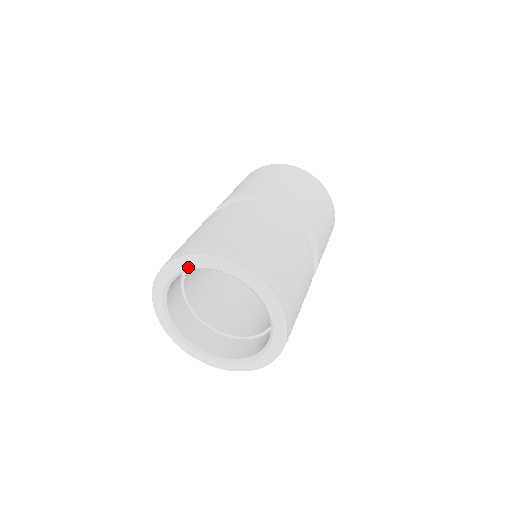
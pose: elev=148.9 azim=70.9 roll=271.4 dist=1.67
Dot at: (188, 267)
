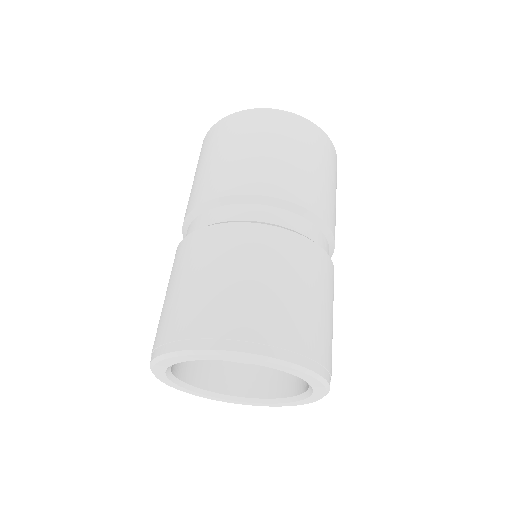
Dot at: (196, 359)
